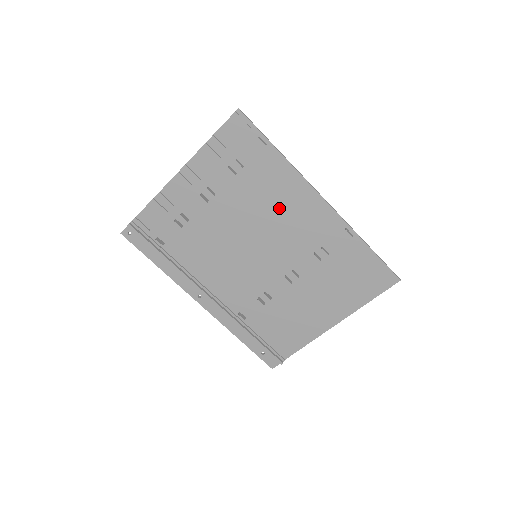
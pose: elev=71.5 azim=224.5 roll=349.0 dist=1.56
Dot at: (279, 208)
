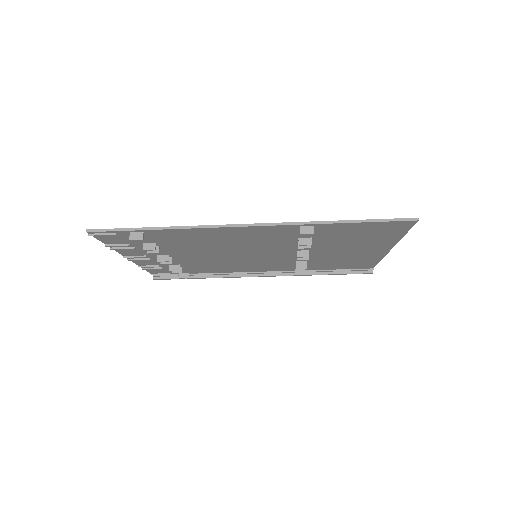
Dot at: (223, 242)
